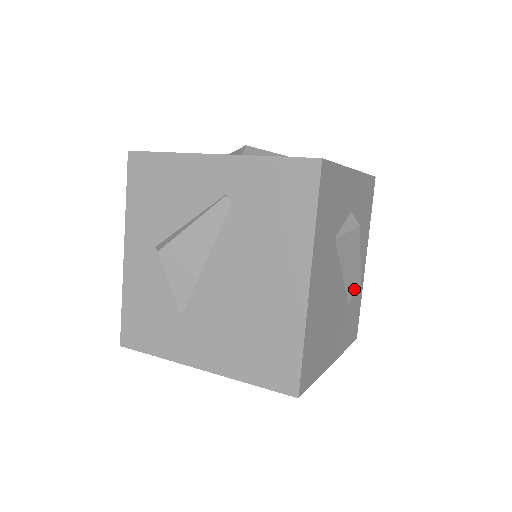
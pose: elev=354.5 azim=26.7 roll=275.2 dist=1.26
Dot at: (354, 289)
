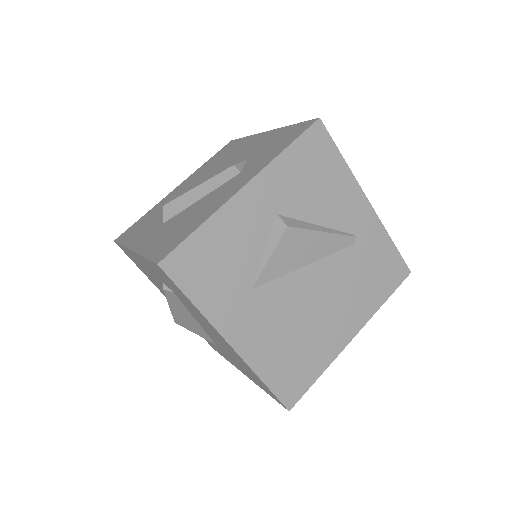
Dot at: occluded
